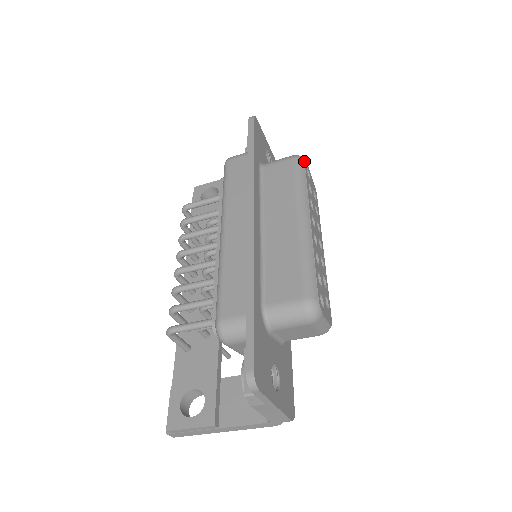
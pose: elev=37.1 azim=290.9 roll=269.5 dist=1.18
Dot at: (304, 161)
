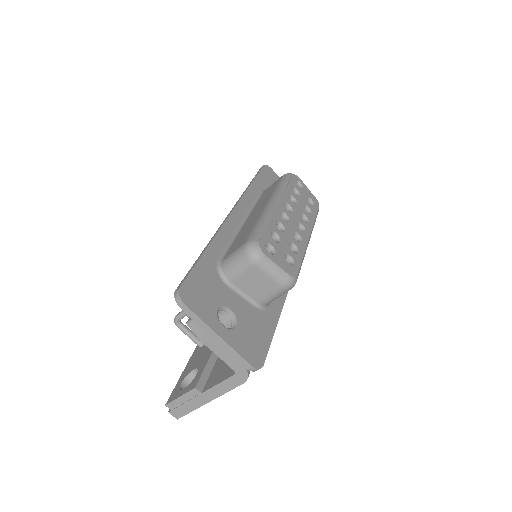
Dot at: (292, 174)
